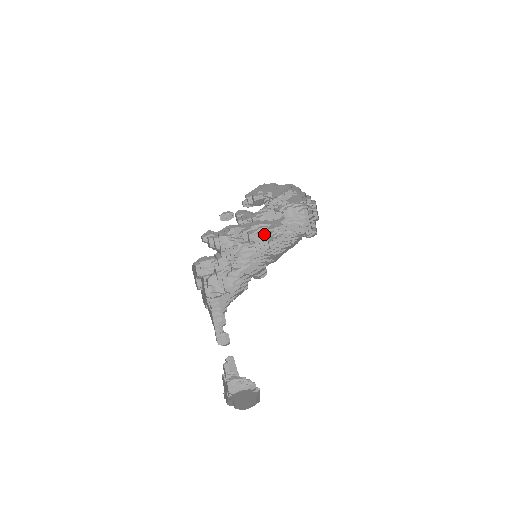
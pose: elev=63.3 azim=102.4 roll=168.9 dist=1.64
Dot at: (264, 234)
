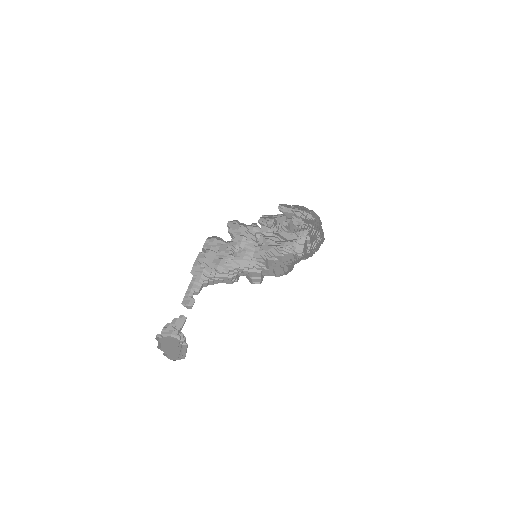
Dot at: (272, 241)
